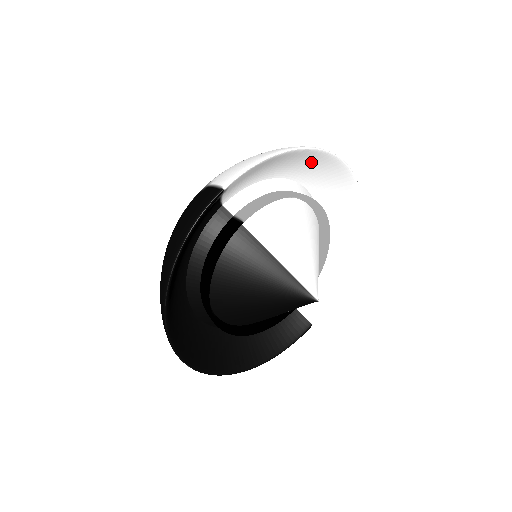
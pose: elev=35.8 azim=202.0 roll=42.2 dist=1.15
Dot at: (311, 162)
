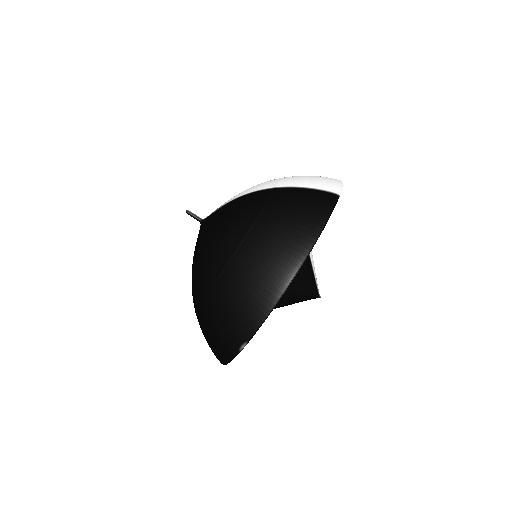
Dot at: occluded
